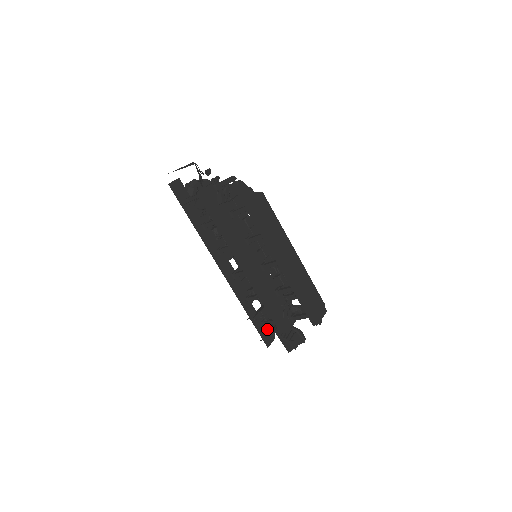
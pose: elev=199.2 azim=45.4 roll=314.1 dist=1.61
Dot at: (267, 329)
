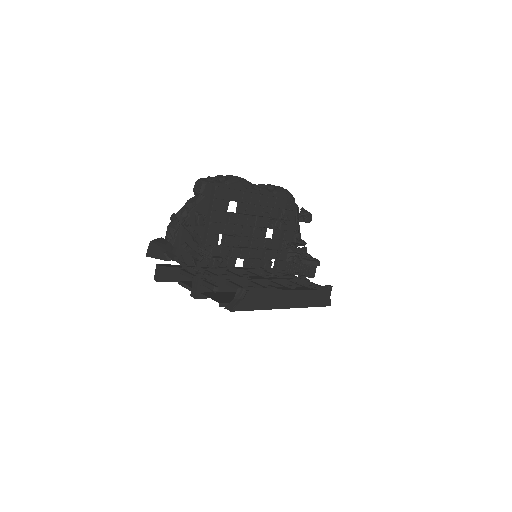
Dot at: occluded
